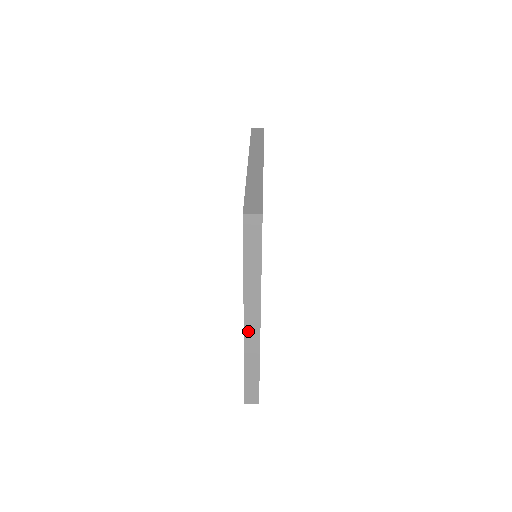
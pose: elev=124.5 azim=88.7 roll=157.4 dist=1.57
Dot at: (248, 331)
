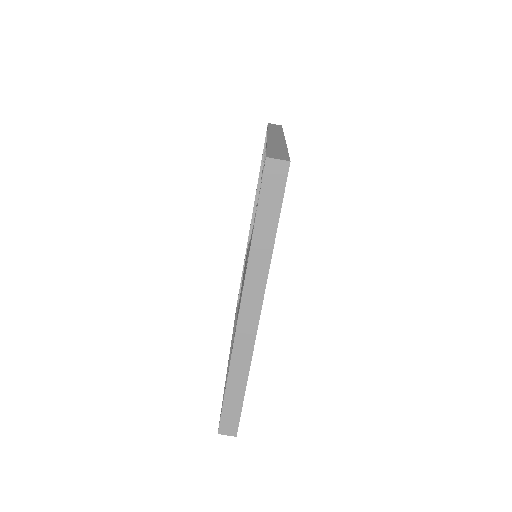
Dot at: (242, 326)
